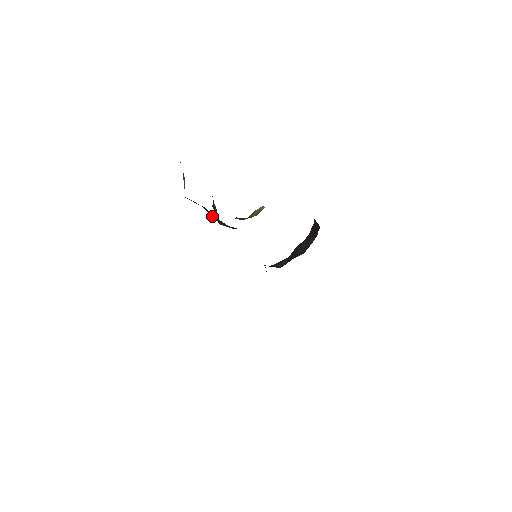
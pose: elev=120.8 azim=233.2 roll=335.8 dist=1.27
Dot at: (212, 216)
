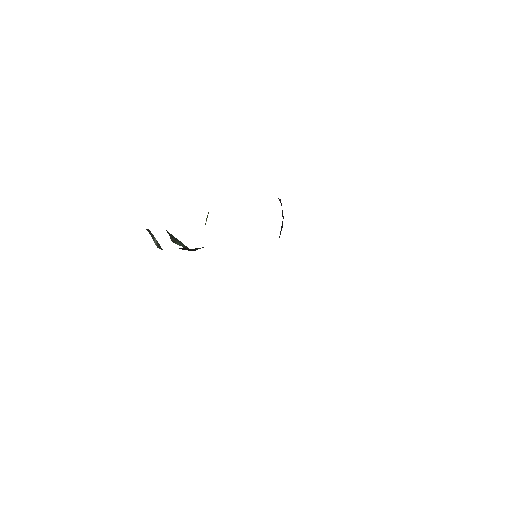
Dot at: occluded
